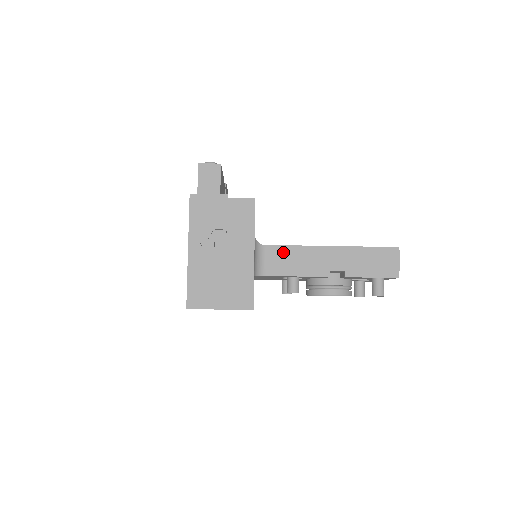
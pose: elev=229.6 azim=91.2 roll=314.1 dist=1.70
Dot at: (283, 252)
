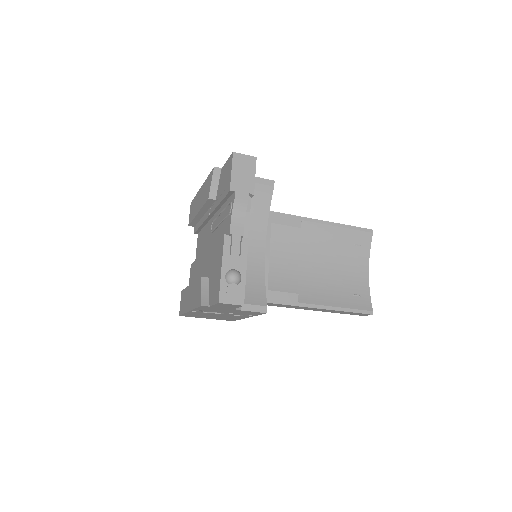
Dot at: (276, 305)
